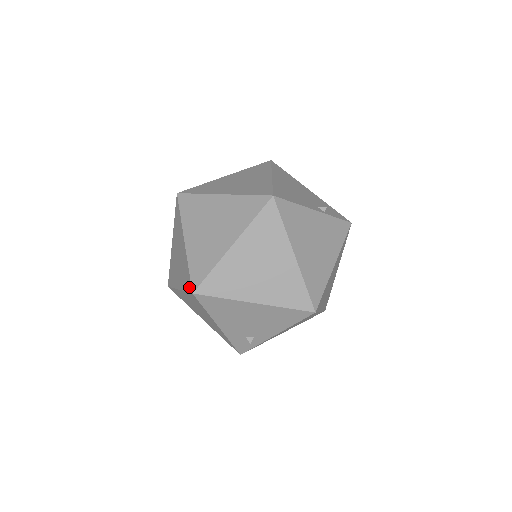
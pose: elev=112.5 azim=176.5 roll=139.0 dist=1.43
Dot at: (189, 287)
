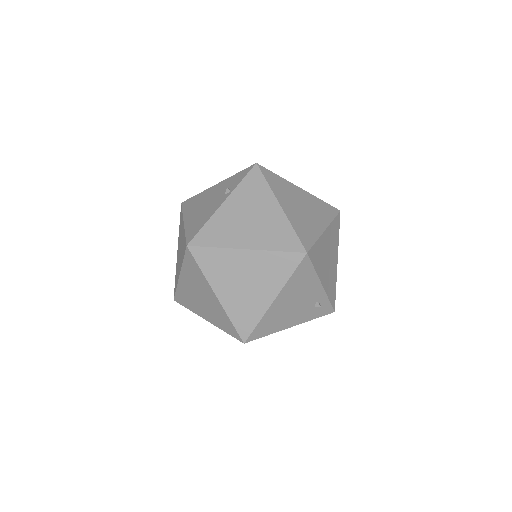
Dot at: occluded
